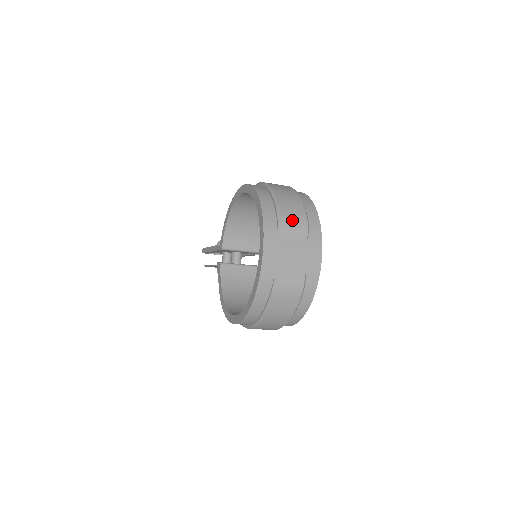
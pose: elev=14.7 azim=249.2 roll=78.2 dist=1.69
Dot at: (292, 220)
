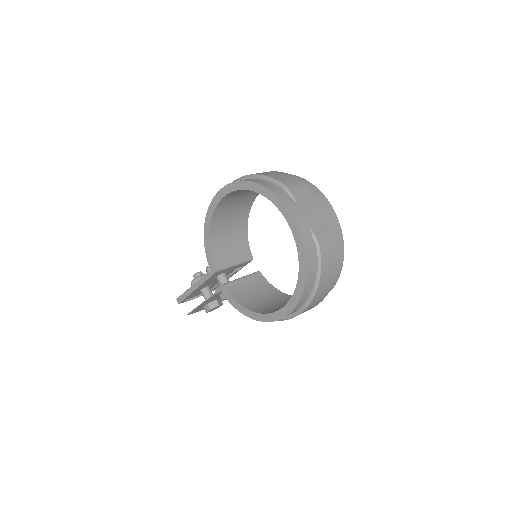
Dot at: (295, 186)
